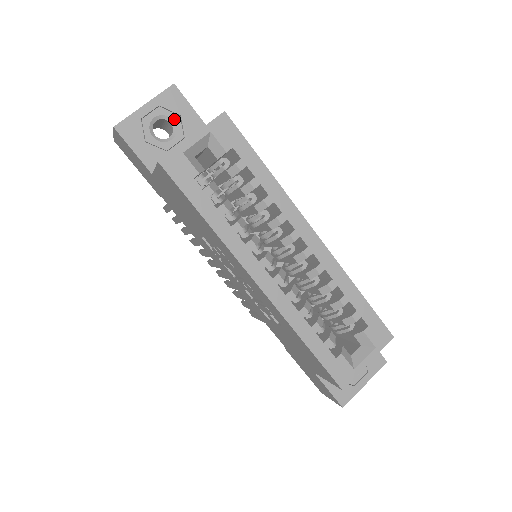
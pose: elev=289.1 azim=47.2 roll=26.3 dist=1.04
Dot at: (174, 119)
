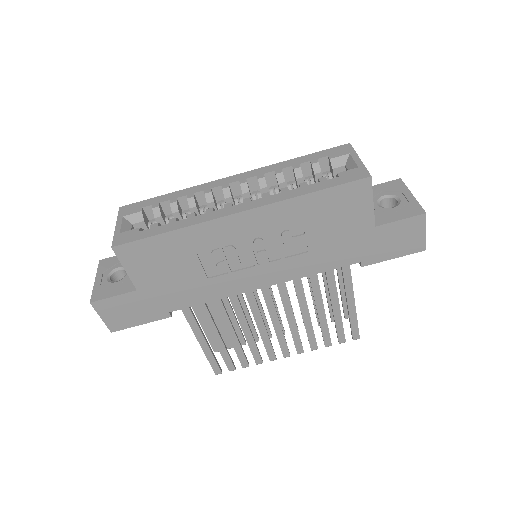
Dot at: (118, 267)
